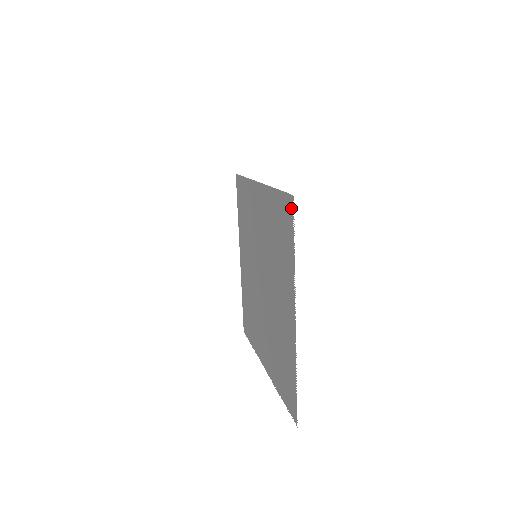
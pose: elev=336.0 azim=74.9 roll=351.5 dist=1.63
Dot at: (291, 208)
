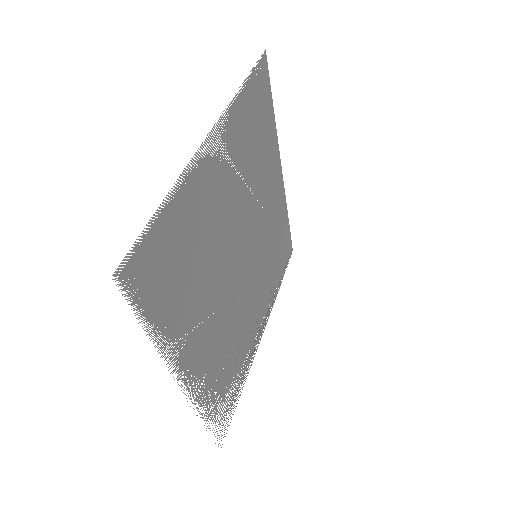
Dot at: (261, 64)
